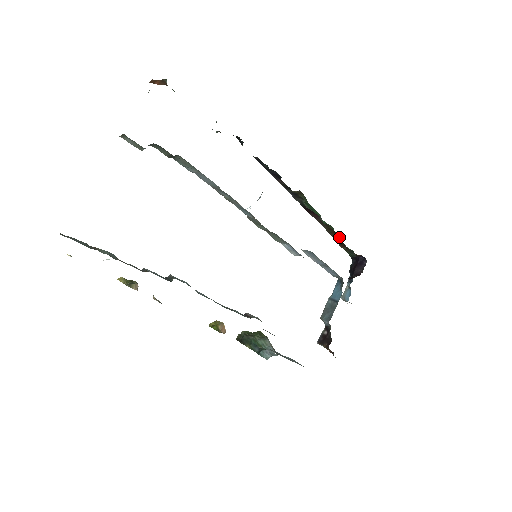
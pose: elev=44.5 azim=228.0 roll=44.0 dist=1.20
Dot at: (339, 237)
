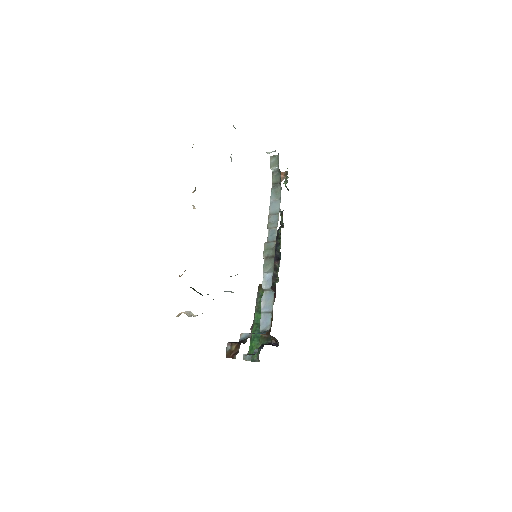
Dot at: occluded
